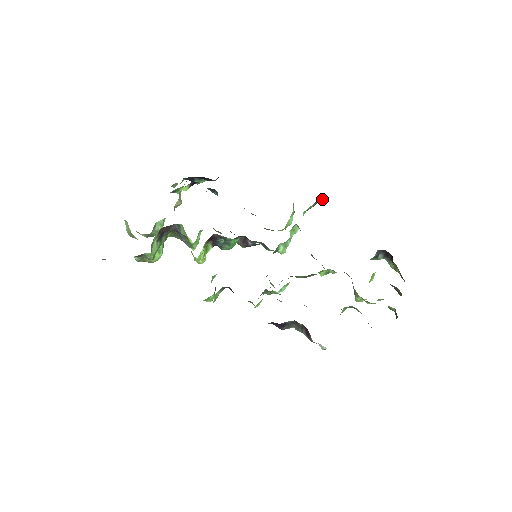
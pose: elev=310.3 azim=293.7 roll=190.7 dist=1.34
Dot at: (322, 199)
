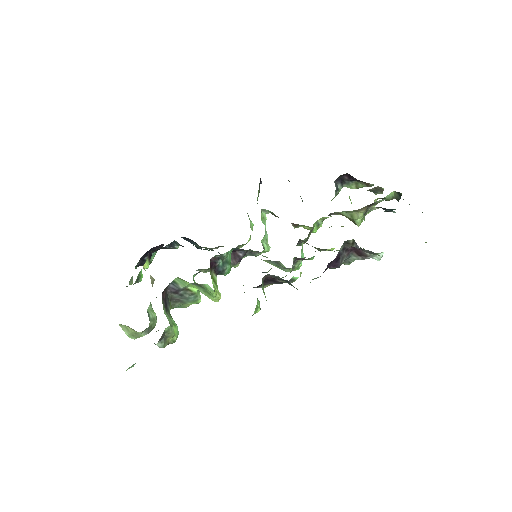
Dot at: (261, 182)
